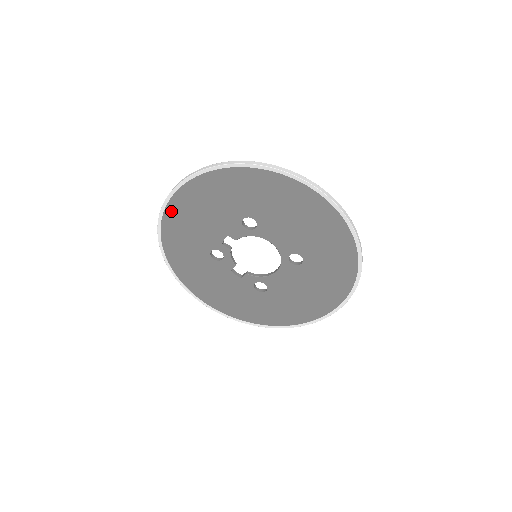
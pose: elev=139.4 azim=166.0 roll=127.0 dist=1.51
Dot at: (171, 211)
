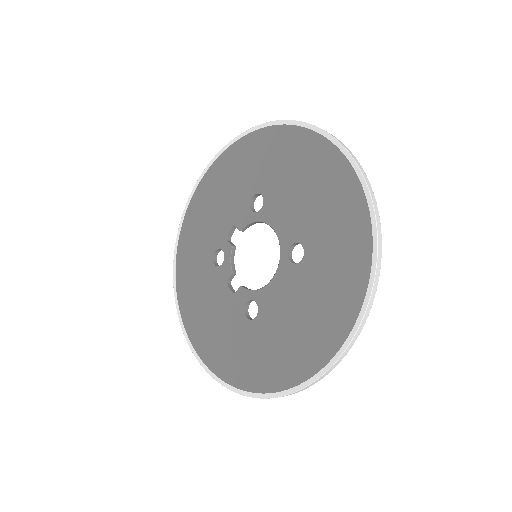
Dot at: (195, 200)
